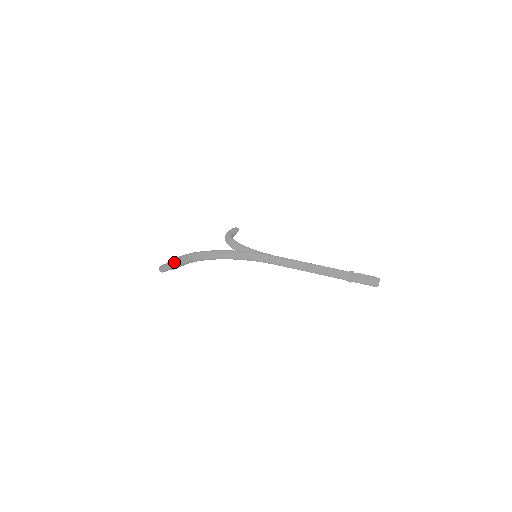
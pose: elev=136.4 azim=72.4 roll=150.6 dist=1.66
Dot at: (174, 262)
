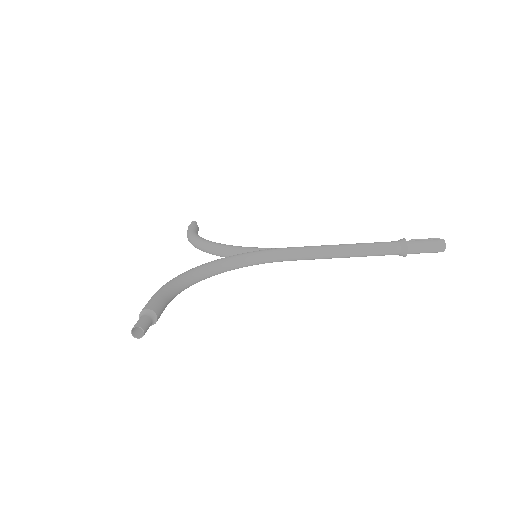
Dot at: (152, 311)
